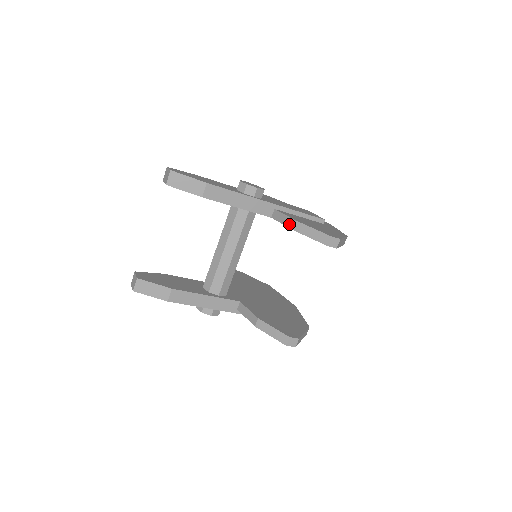
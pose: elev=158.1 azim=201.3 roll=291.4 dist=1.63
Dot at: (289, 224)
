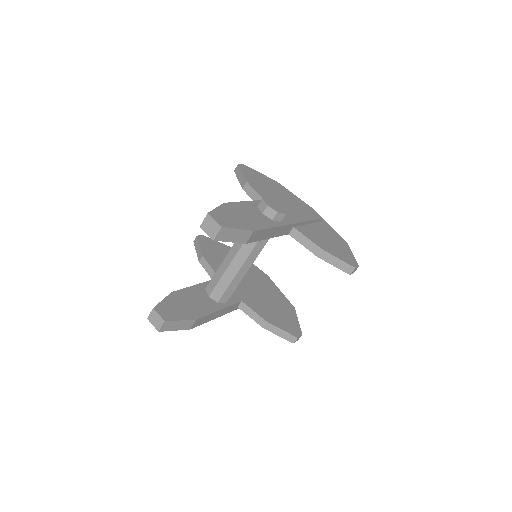
Dot at: (314, 250)
